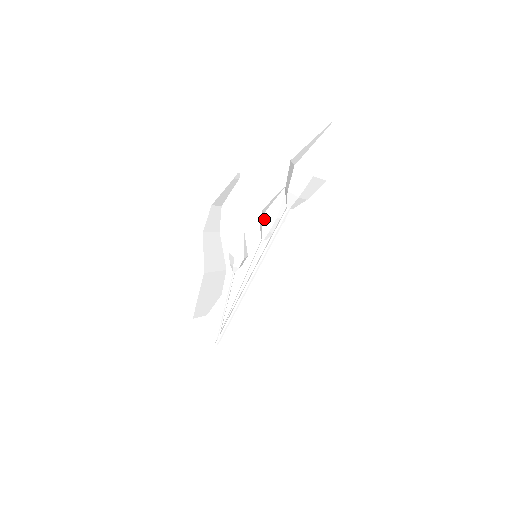
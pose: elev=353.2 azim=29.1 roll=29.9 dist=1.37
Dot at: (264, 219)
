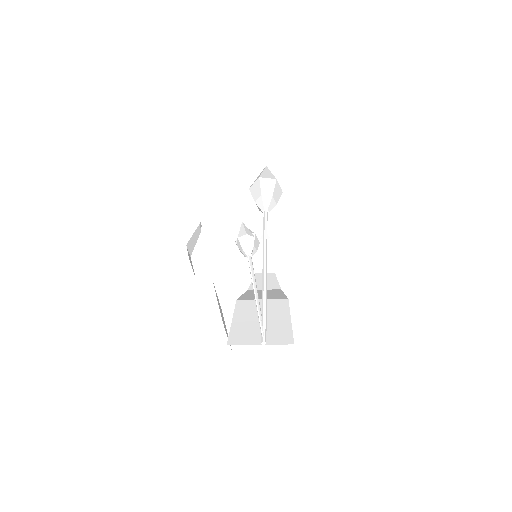
Dot at: occluded
